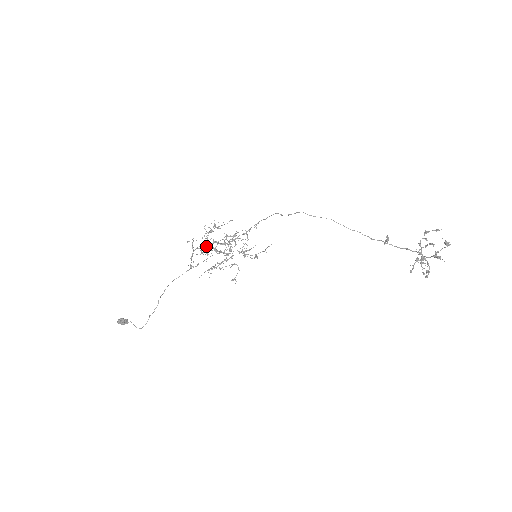
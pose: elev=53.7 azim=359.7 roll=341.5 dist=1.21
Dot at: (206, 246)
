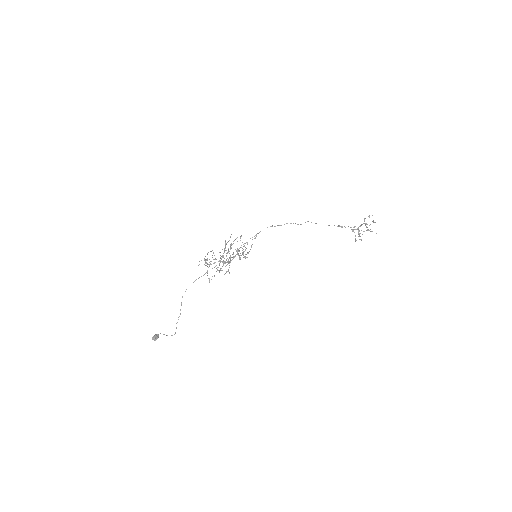
Dot at: (224, 263)
